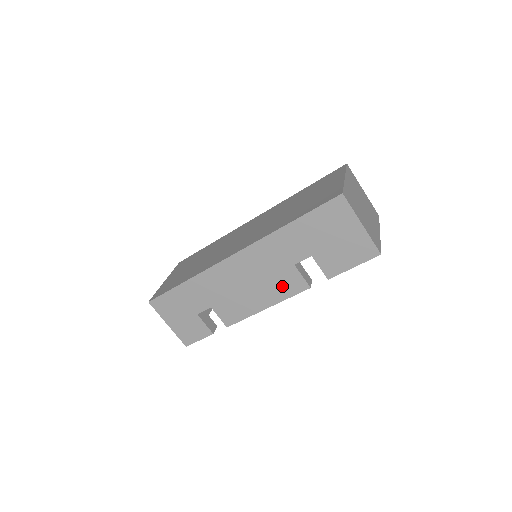
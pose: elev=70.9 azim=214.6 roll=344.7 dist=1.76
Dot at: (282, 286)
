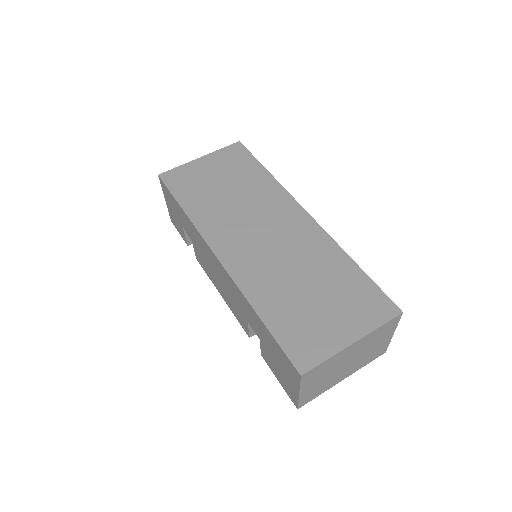
Dot at: (235, 310)
